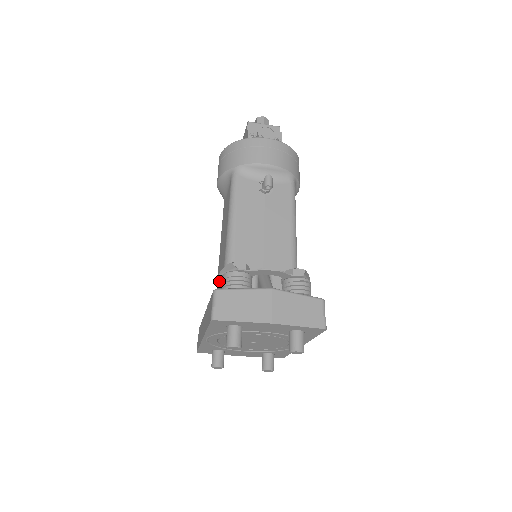
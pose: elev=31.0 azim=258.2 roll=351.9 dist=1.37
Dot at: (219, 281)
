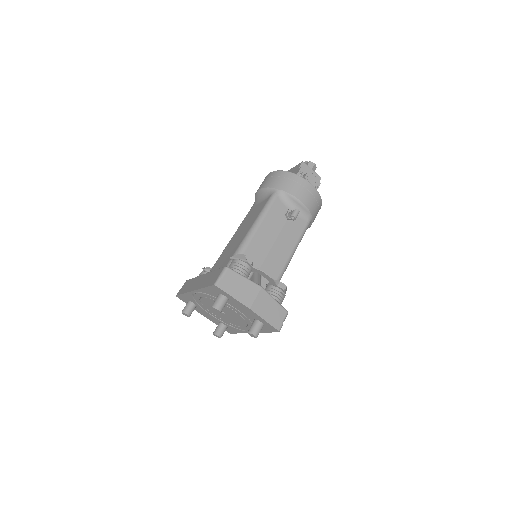
Dot at: (223, 258)
